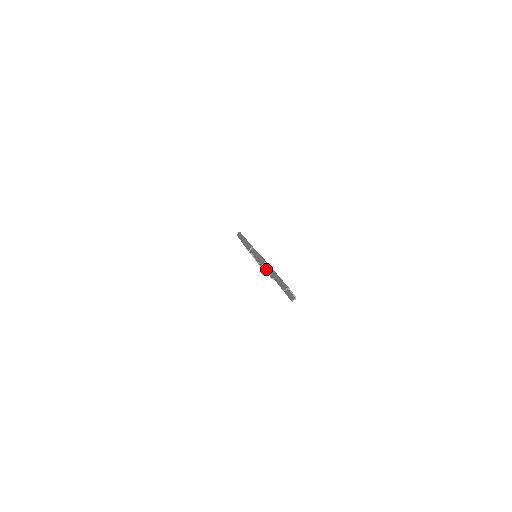
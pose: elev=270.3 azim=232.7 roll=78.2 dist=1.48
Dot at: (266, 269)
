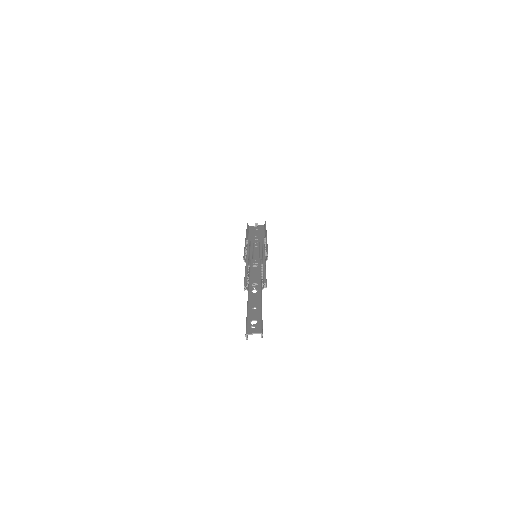
Dot at: occluded
